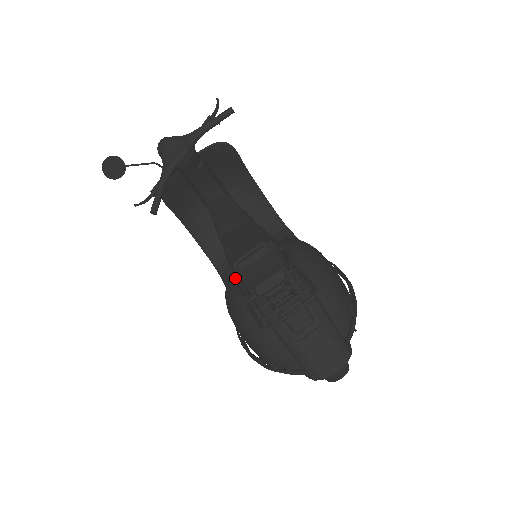
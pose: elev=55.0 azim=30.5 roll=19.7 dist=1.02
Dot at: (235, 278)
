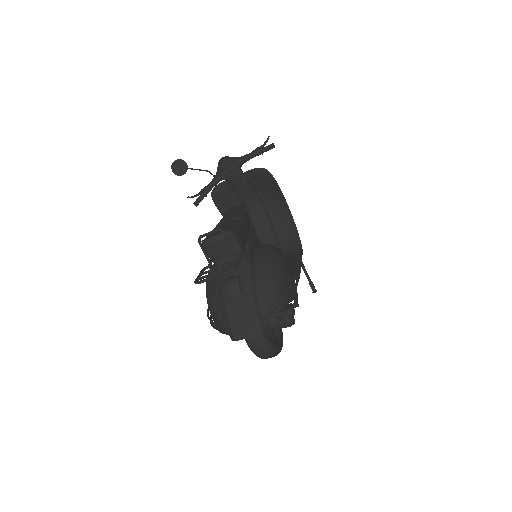
Dot at: occluded
